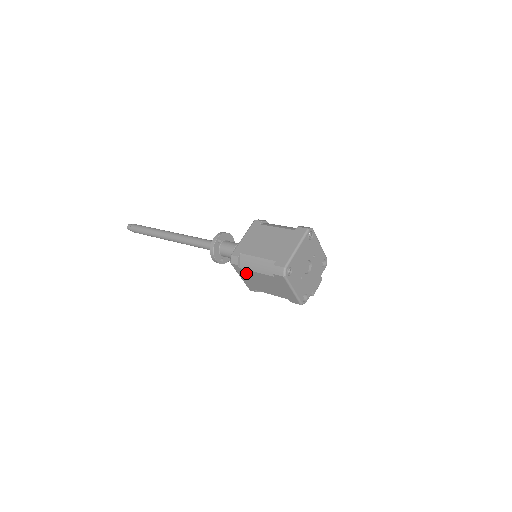
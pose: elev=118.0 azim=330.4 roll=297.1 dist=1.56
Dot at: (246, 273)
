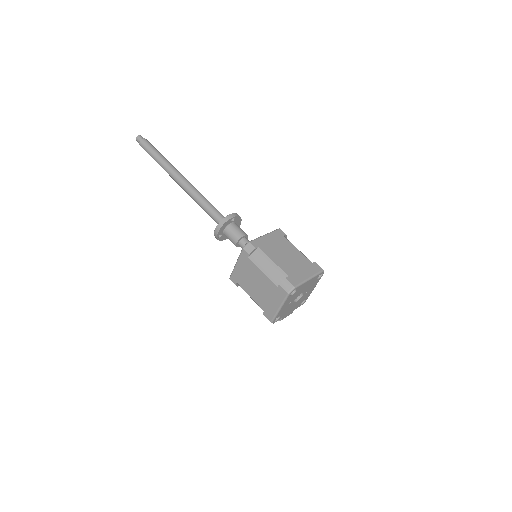
Dot at: (249, 265)
